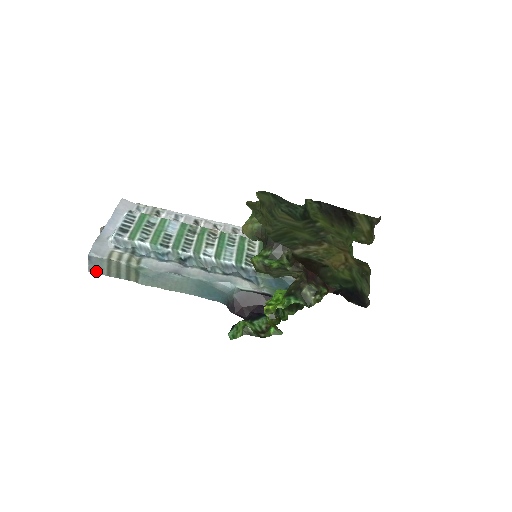
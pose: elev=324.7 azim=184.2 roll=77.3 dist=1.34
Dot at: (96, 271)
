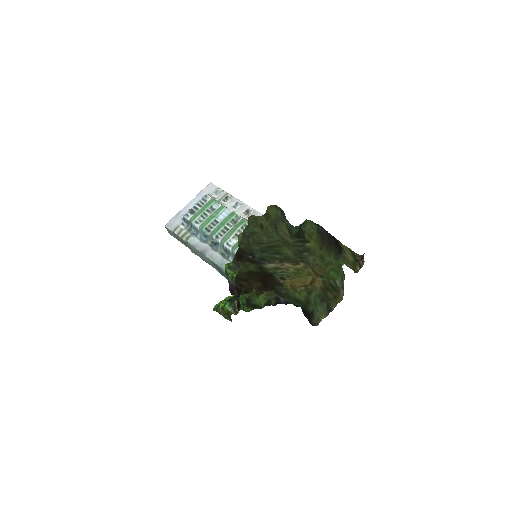
Dot at: (172, 235)
